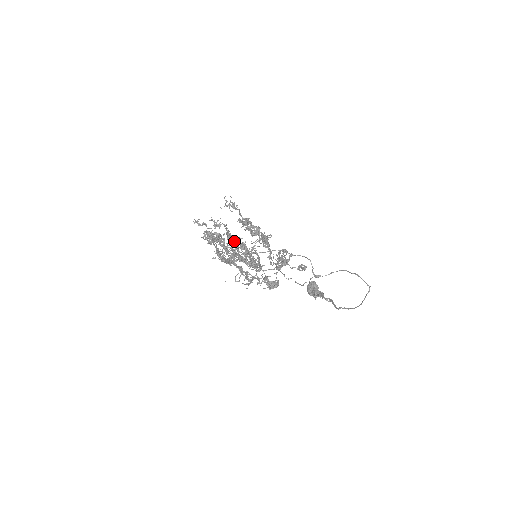
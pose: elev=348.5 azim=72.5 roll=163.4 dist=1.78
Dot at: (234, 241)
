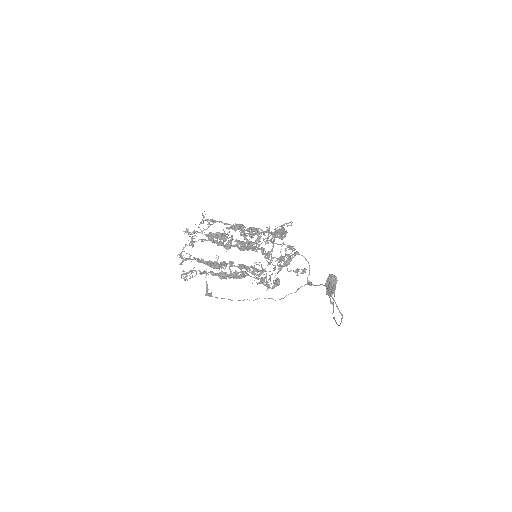
Dot at: (225, 247)
